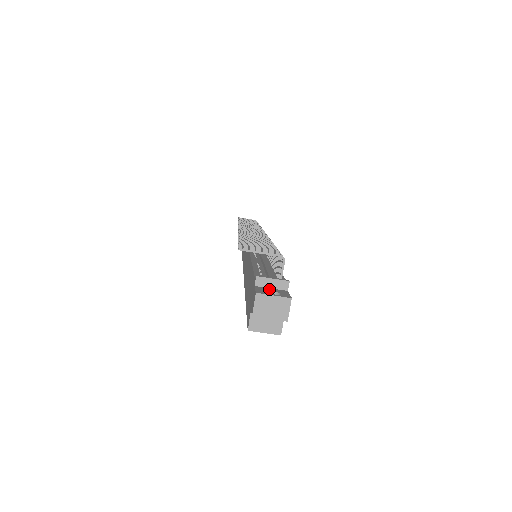
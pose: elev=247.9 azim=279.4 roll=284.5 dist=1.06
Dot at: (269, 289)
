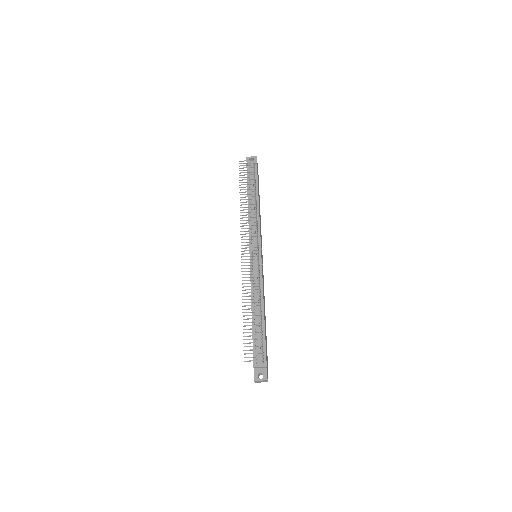
Dot at: (259, 371)
